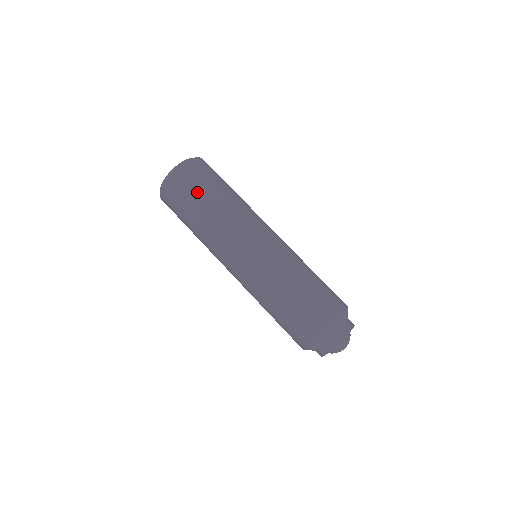
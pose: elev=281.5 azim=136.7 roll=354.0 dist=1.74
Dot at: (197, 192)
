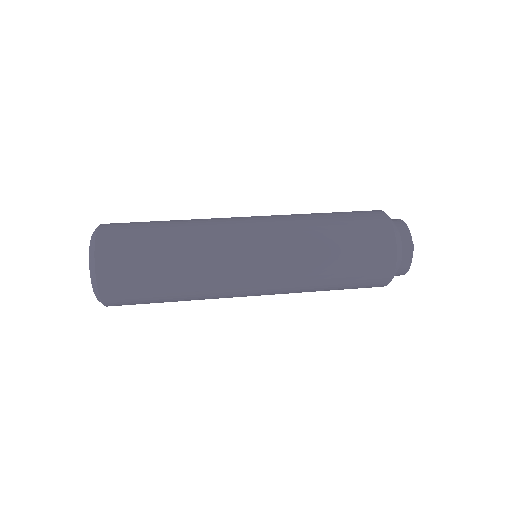
Dot at: (143, 250)
